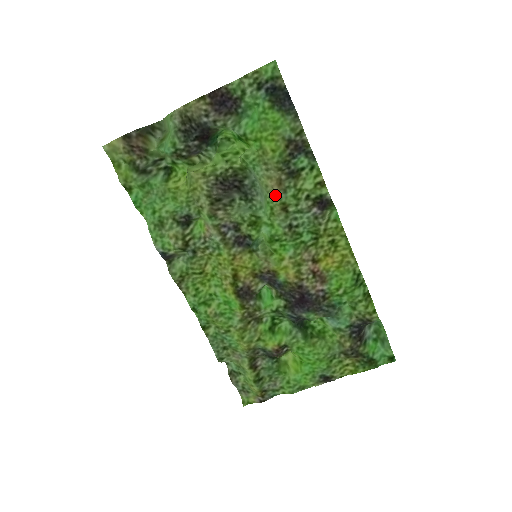
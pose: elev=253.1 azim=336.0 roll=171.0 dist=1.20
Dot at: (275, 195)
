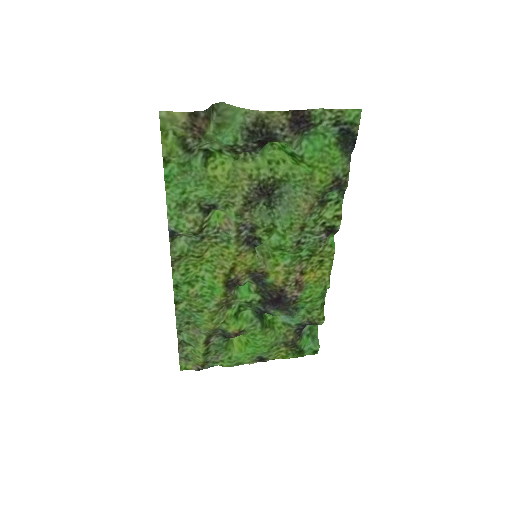
Dot at: (302, 216)
